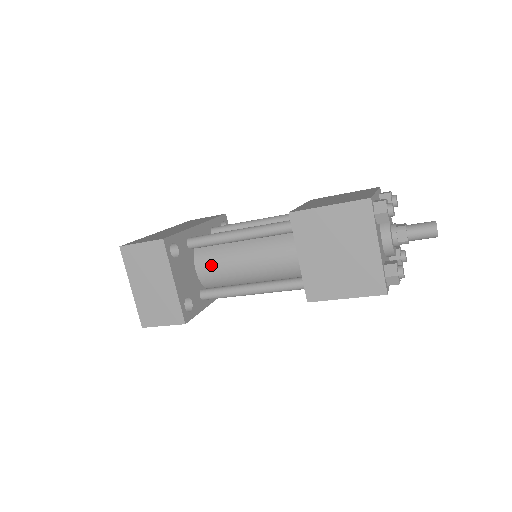
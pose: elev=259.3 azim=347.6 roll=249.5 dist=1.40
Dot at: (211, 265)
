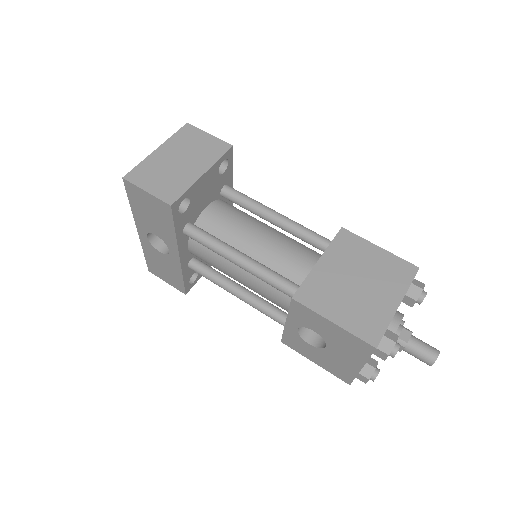
Dot at: (225, 215)
